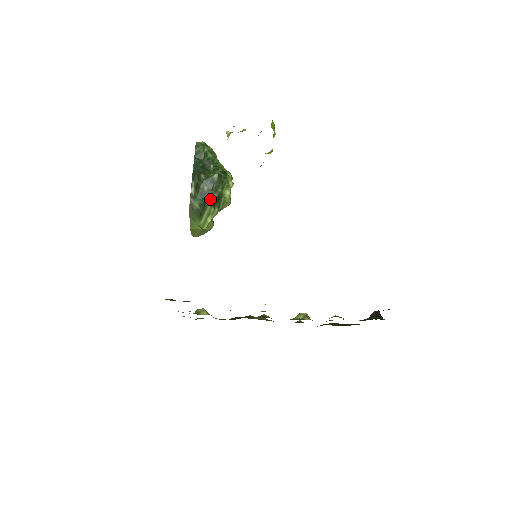
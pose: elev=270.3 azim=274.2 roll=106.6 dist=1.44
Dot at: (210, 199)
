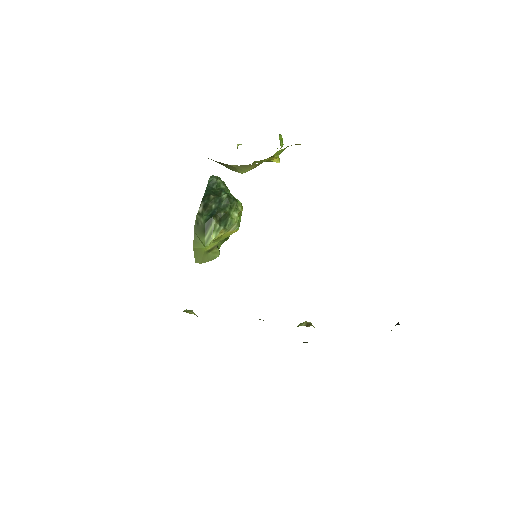
Dot at: (216, 215)
